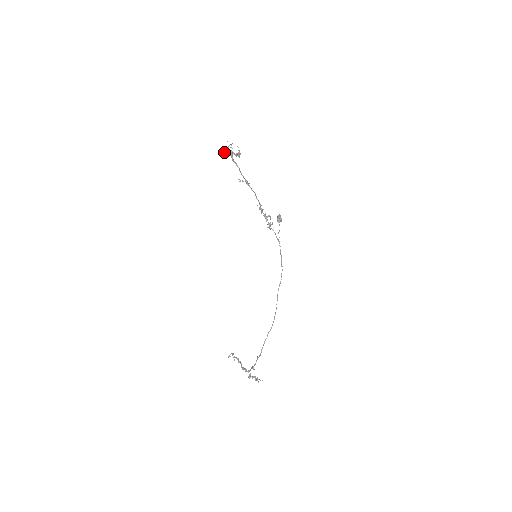
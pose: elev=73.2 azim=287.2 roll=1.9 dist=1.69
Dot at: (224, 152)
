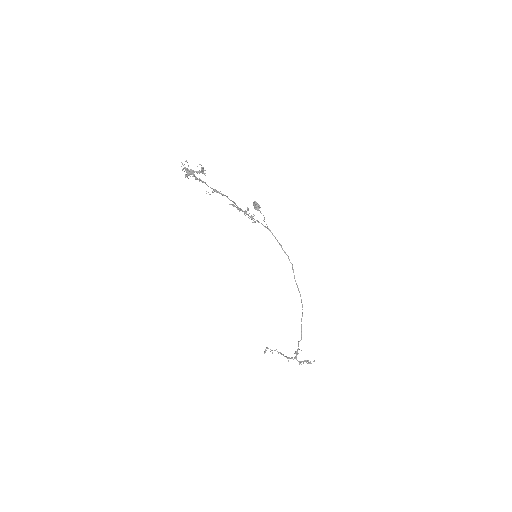
Dot at: (185, 176)
